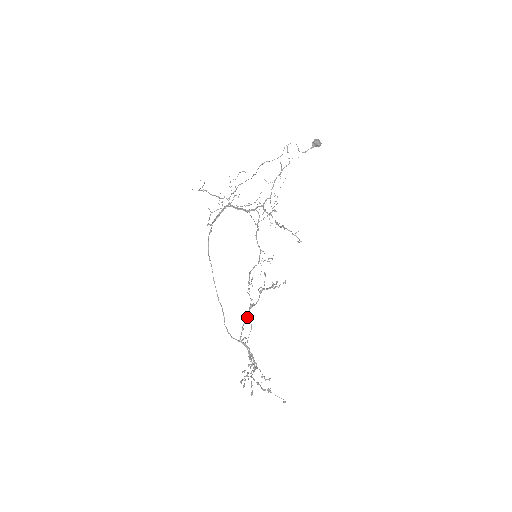
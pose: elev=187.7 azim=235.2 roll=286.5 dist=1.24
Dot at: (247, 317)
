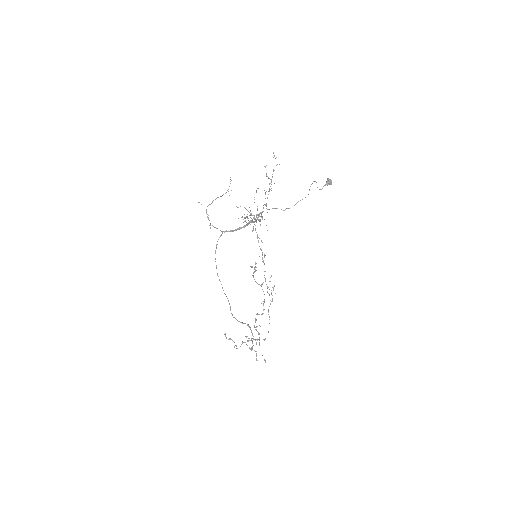
Dot at: occluded
